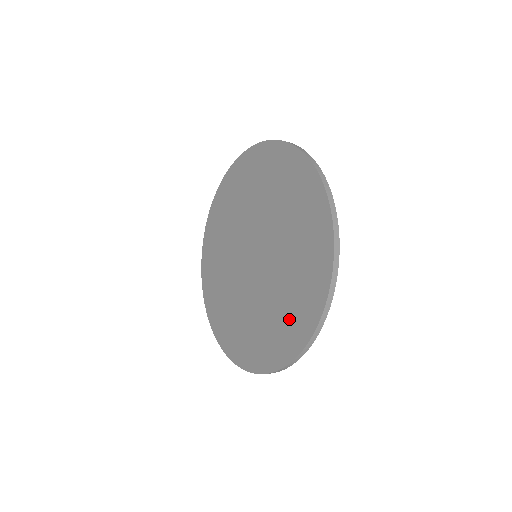
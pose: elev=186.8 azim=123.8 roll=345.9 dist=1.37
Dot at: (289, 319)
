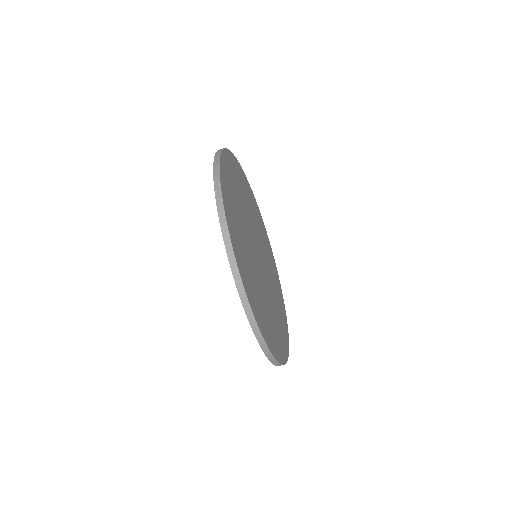
Dot at: occluded
